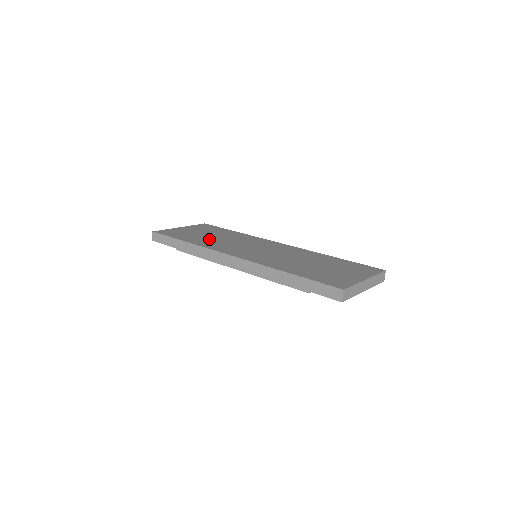
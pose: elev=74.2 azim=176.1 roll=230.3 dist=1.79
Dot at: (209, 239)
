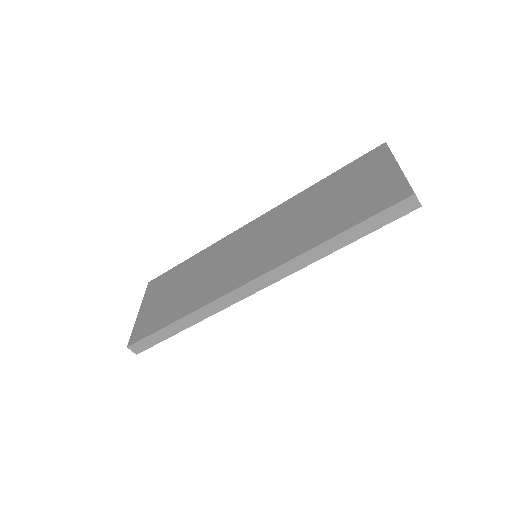
Dot at: (192, 291)
